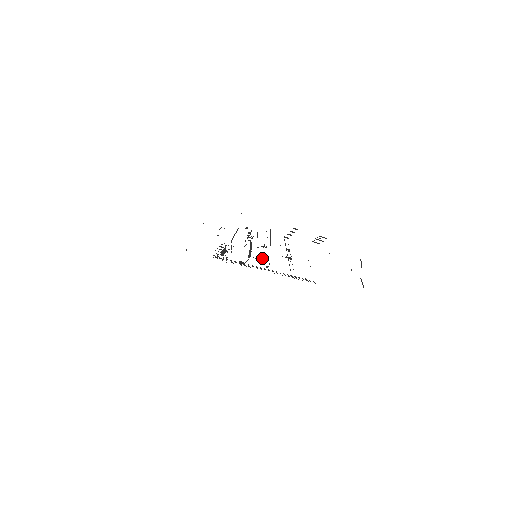
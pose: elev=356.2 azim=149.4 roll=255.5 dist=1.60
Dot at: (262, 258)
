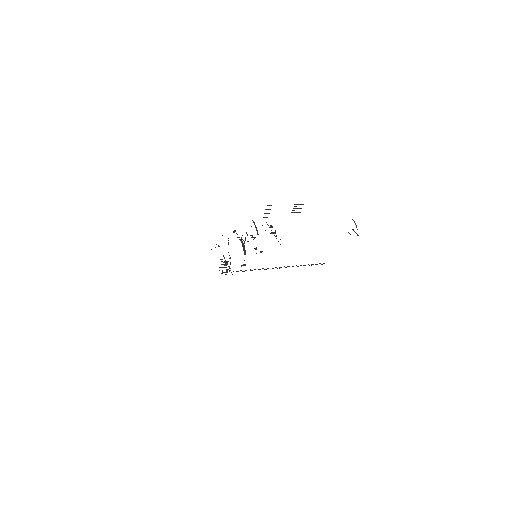
Dot at: (254, 248)
